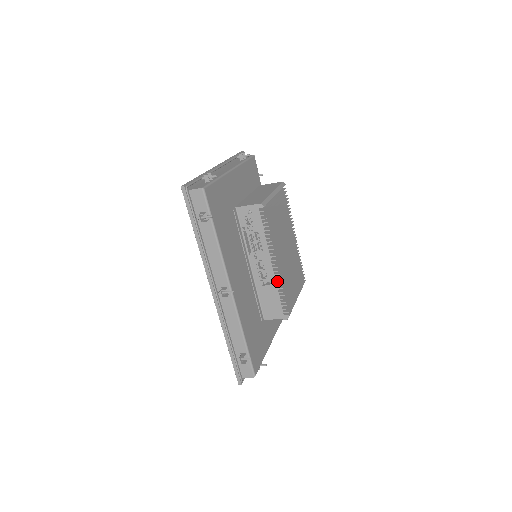
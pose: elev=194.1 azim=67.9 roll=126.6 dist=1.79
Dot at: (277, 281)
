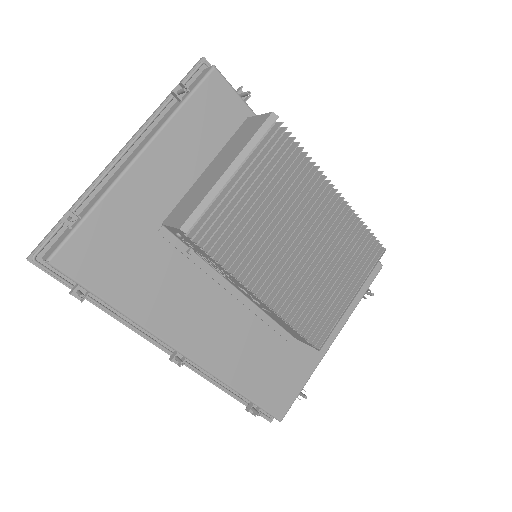
Dot at: (276, 314)
